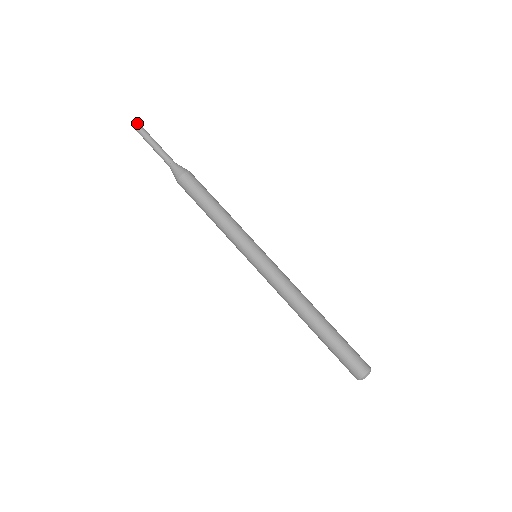
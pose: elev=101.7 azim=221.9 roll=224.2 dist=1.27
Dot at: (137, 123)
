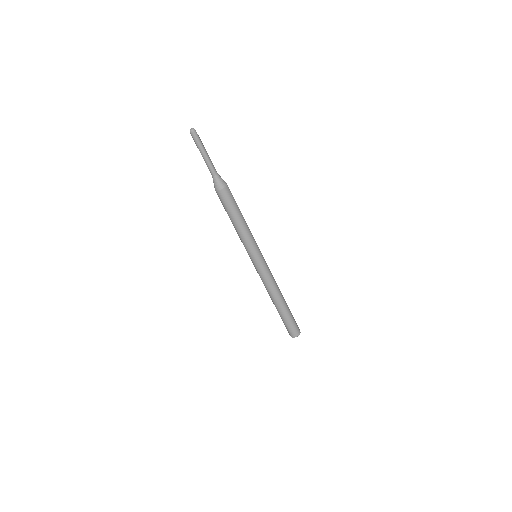
Dot at: (191, 131)
